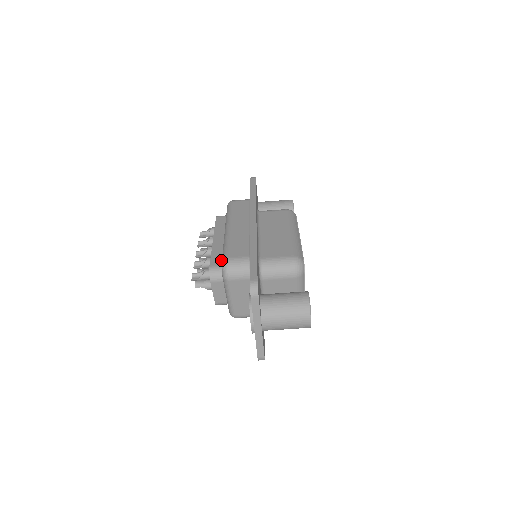
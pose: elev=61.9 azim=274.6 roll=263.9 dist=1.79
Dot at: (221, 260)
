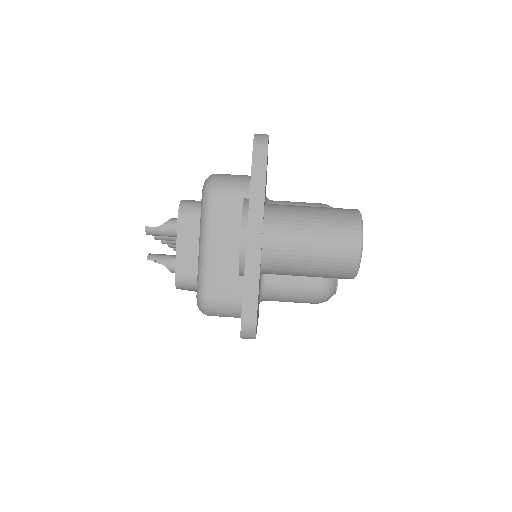
Dot at: occluded
